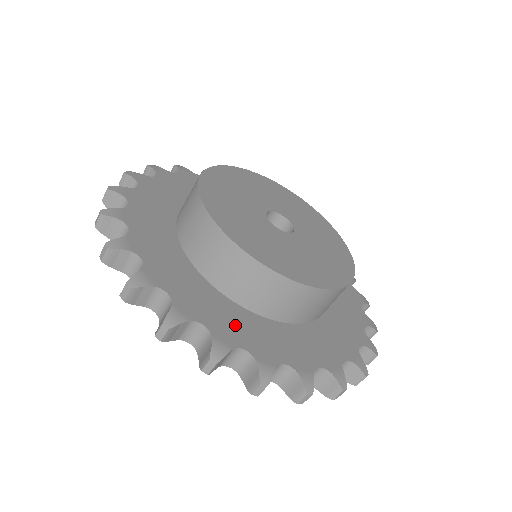
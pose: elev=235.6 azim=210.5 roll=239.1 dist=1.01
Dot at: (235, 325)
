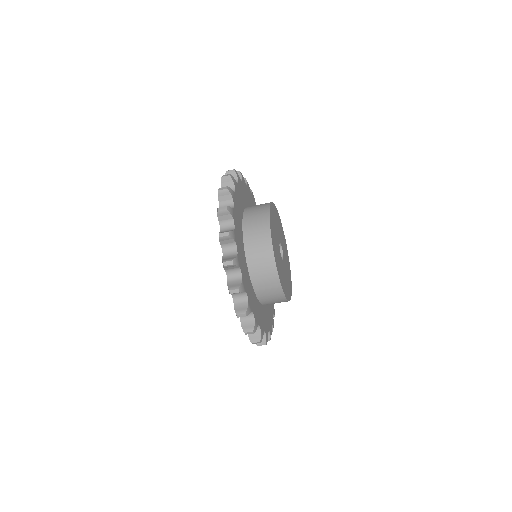
Dot at: (240, 243)
